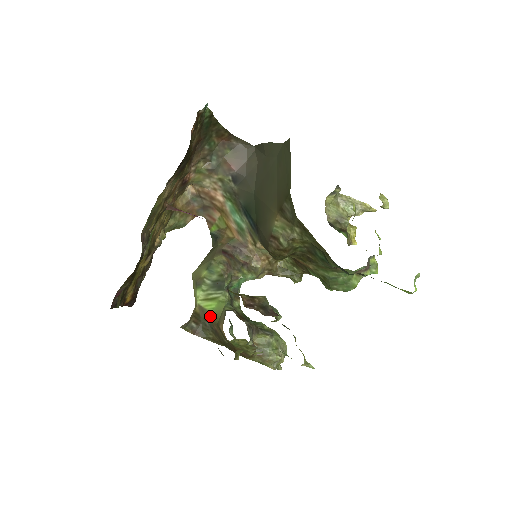
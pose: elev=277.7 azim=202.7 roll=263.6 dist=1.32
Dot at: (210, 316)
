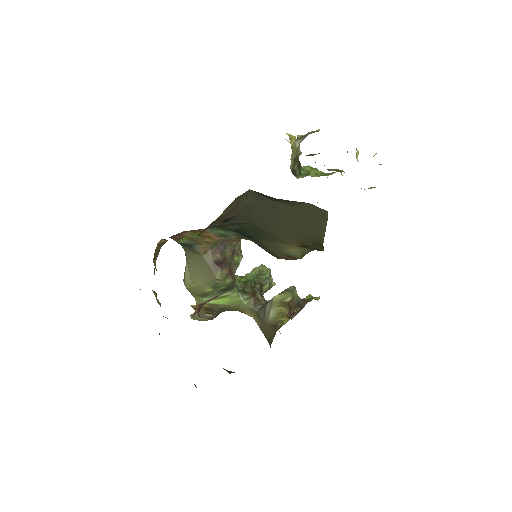
Dot at: (225, 307)
